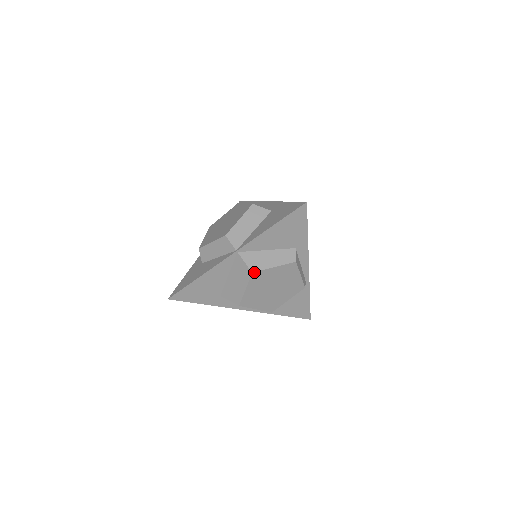
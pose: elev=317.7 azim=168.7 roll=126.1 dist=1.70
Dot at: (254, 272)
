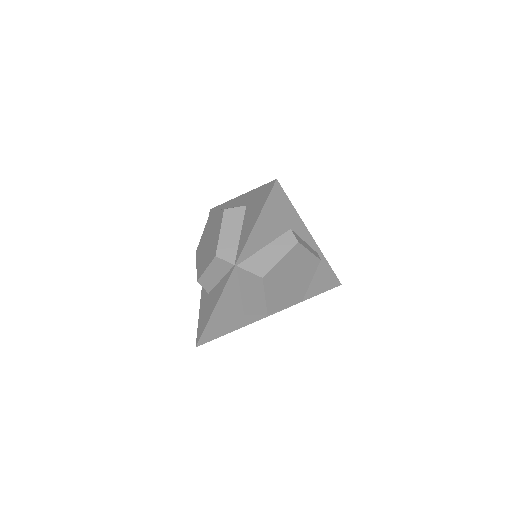
Dot at: (264, 276)
